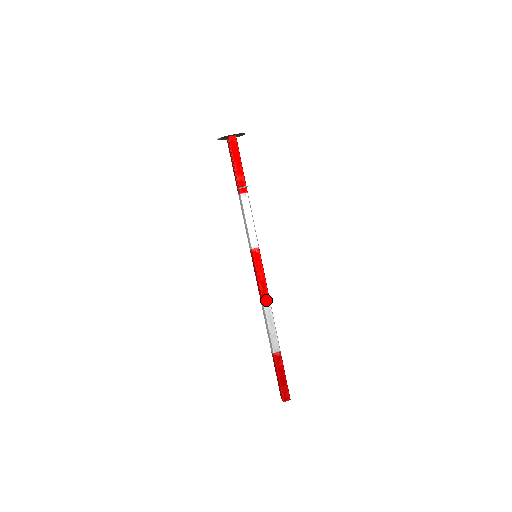
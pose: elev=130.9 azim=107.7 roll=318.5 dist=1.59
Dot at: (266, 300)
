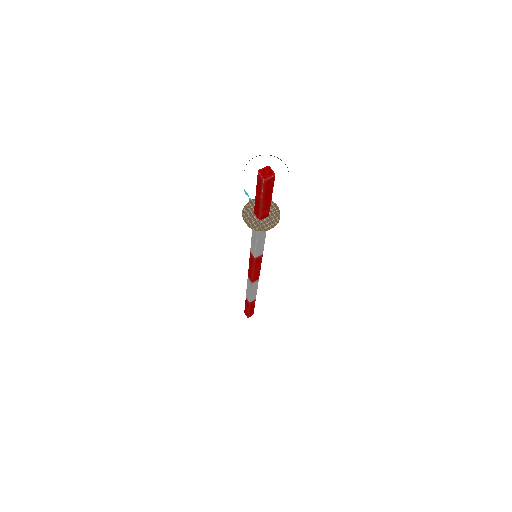
Dot at: (256, 280)
